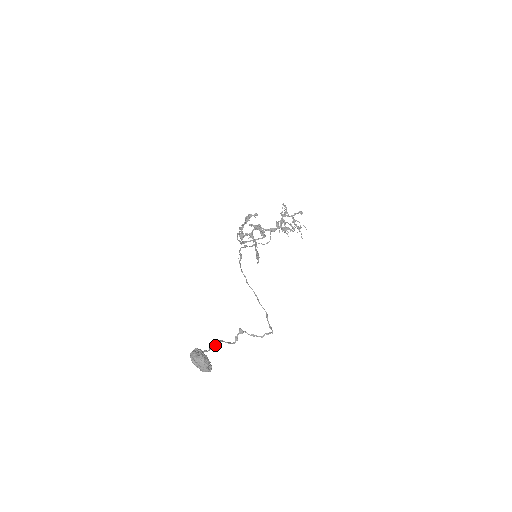
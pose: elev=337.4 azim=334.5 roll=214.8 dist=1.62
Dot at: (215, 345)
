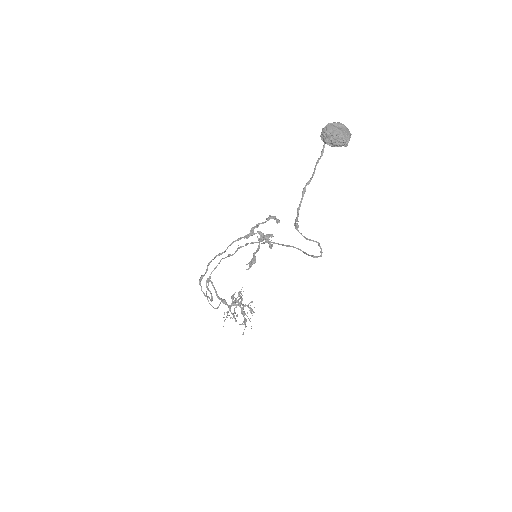
Dot at: (314, 172)
